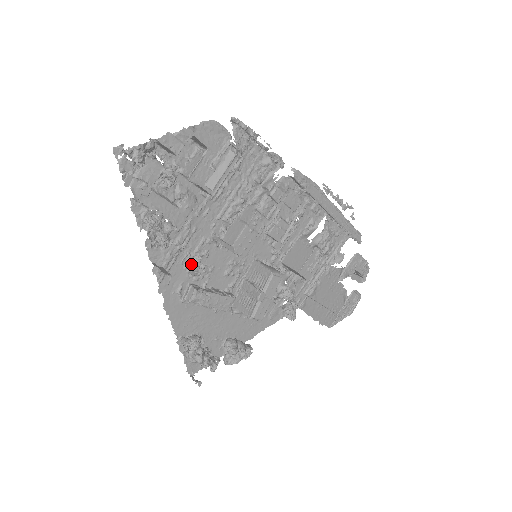
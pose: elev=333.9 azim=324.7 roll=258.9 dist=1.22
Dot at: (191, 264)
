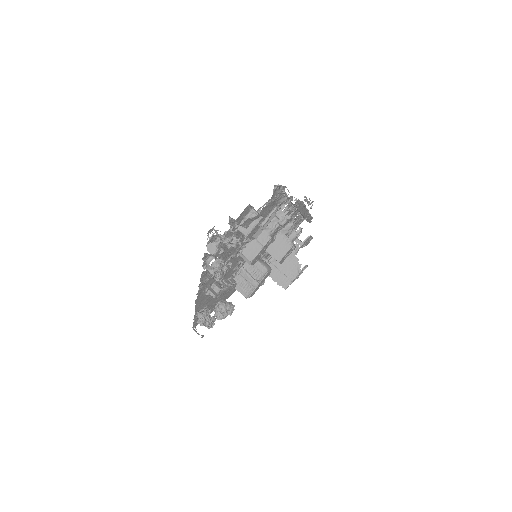
Dot at: occluded
